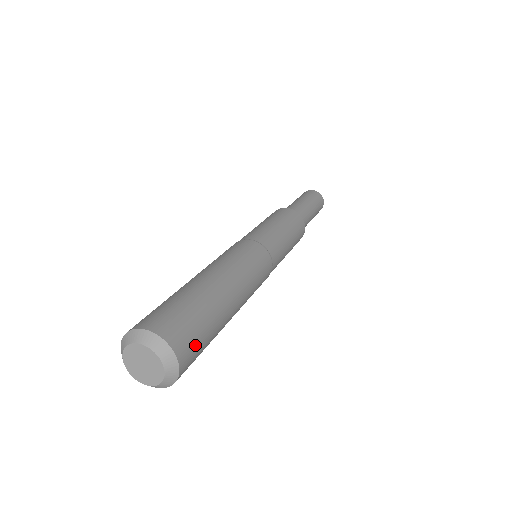
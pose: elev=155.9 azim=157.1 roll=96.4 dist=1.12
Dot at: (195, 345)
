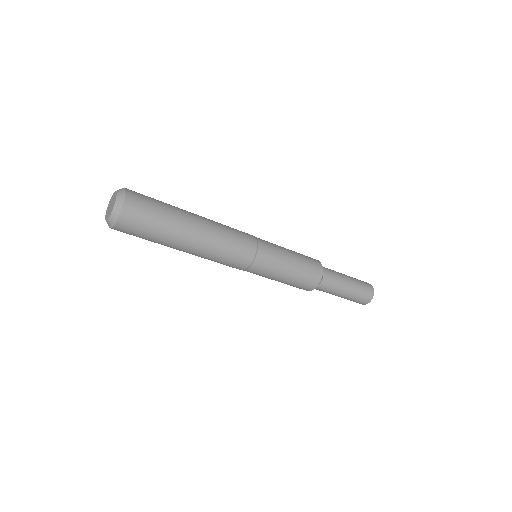
Dot at: (140, 220)
